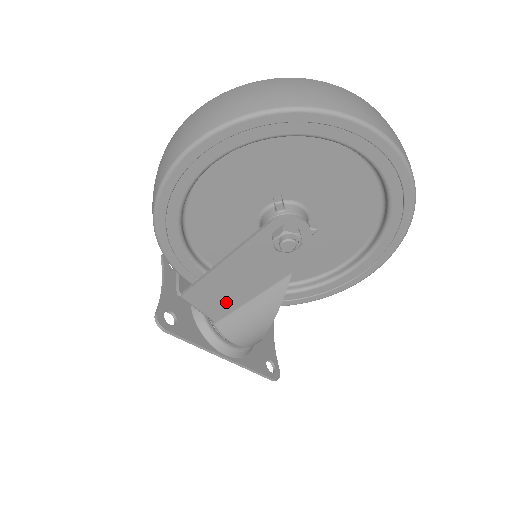
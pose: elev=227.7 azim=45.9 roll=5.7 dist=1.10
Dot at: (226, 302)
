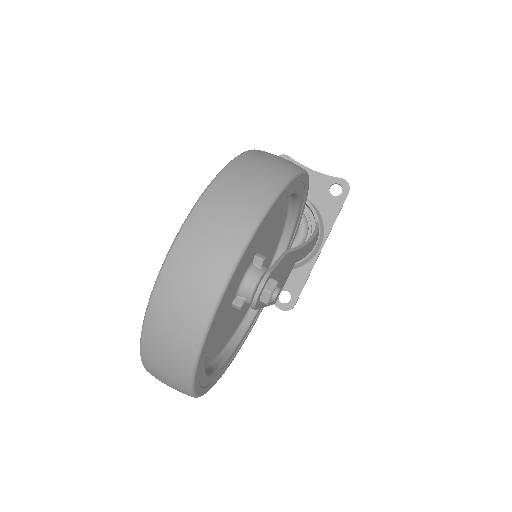
Dot at: (287, 273)
